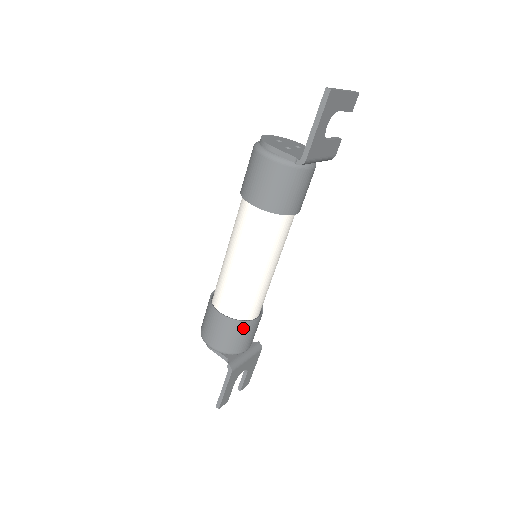
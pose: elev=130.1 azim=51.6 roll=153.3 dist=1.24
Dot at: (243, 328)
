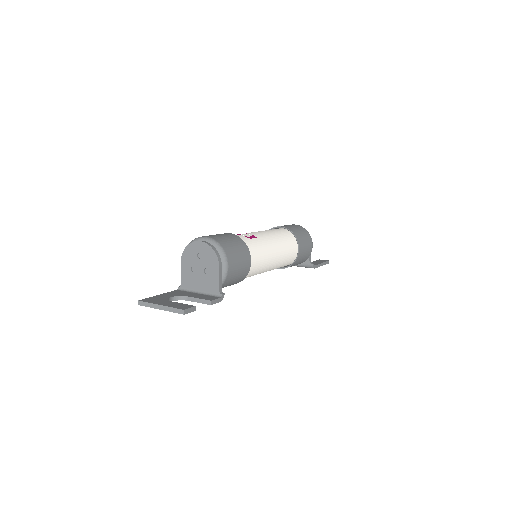
Dot at: occluded
